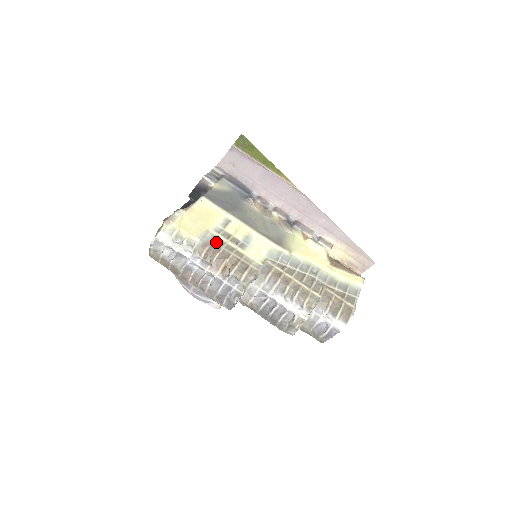
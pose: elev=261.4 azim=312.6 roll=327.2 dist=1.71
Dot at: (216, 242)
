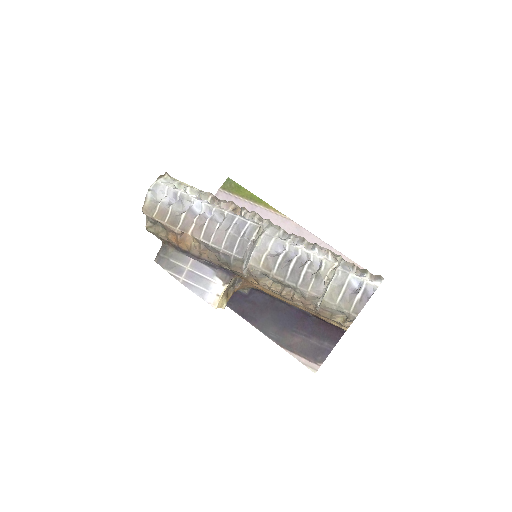
Dot at: occluded
